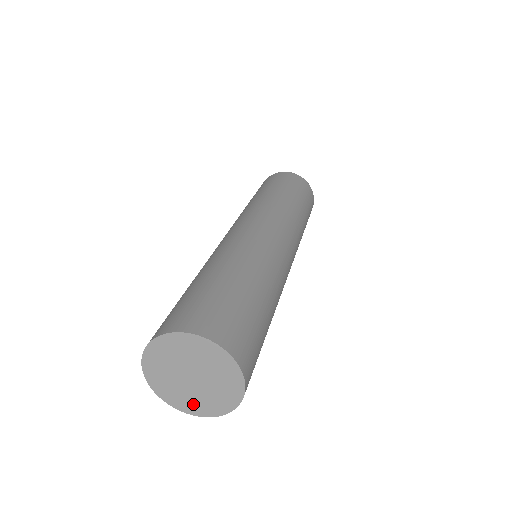
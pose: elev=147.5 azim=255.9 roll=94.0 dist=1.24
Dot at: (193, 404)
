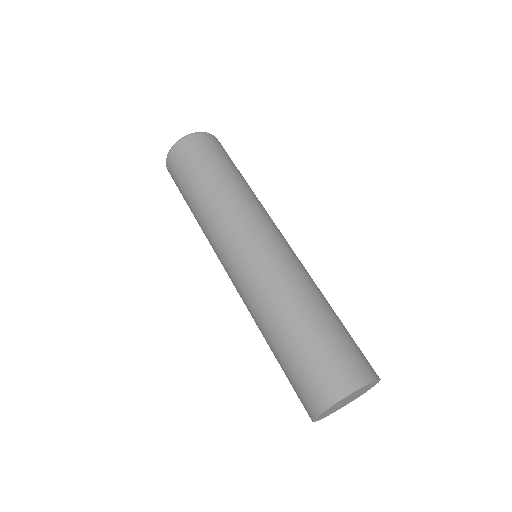
Dot at: occluded
